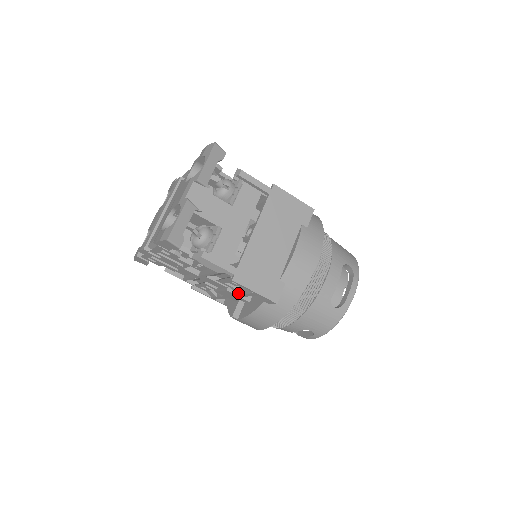
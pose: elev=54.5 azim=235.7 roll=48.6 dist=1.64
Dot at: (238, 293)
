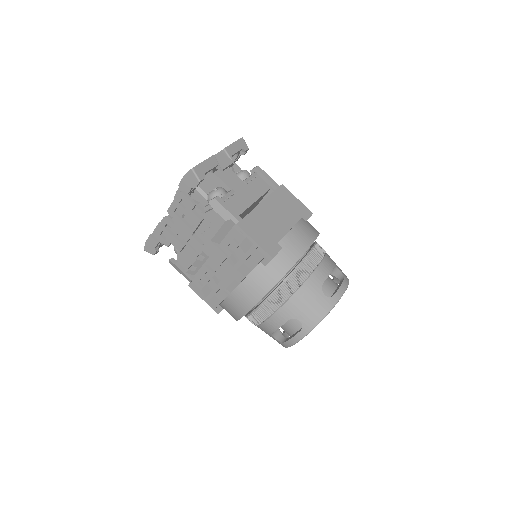
Dot at: (237, 260)
